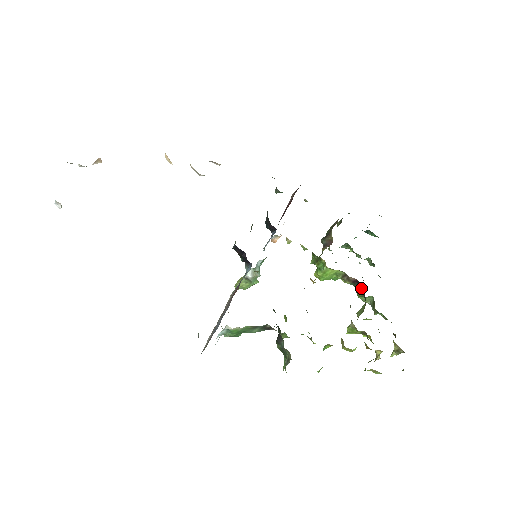
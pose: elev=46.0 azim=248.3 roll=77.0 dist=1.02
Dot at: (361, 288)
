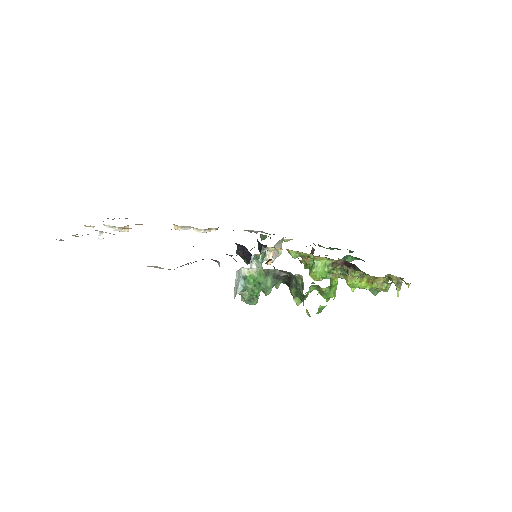
Dot at: (349, 264)
